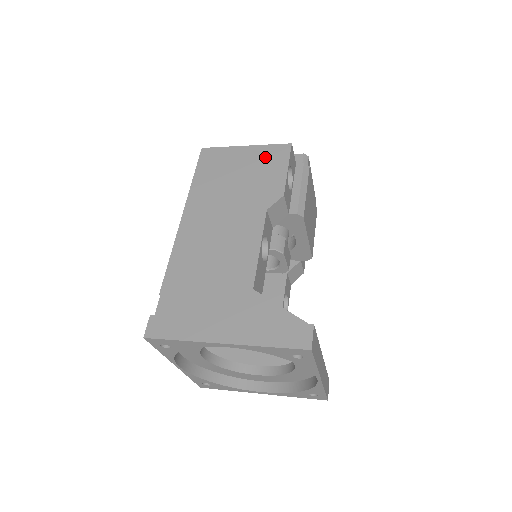
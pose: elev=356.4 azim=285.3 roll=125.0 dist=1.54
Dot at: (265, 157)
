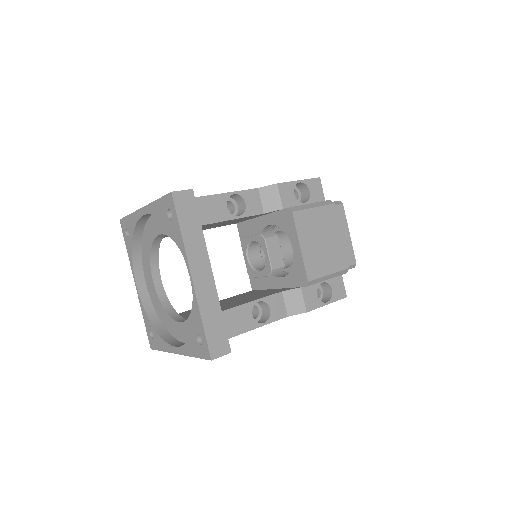
Dot at: occluded
